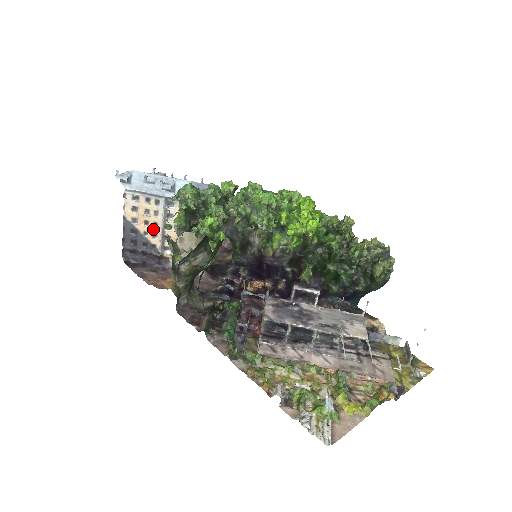
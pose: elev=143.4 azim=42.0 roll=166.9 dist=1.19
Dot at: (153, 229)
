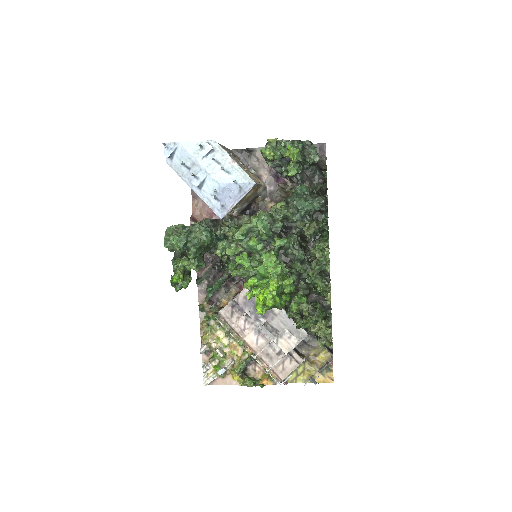
Dot at: occluded
